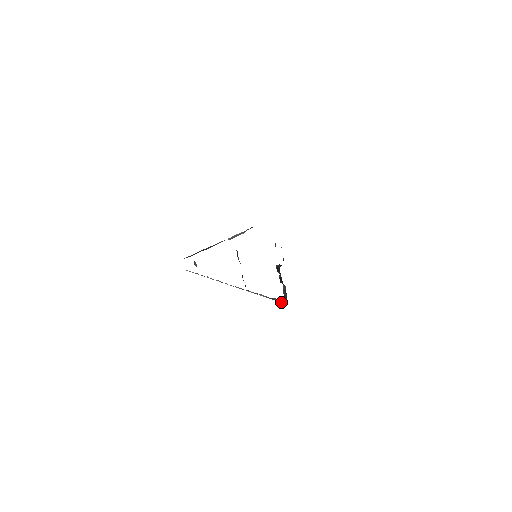
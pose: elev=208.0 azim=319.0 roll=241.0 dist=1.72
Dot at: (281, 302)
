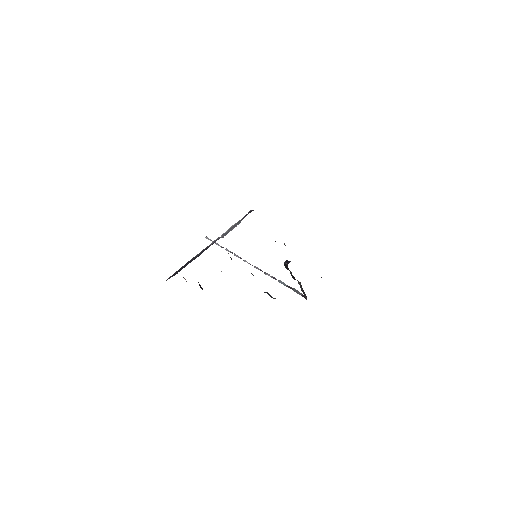
Dot at: (301, 295)
